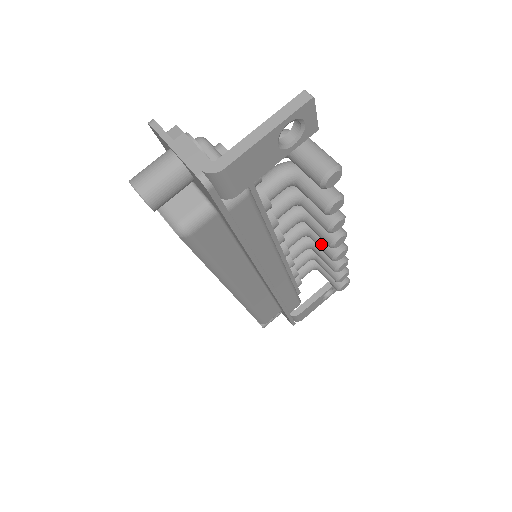
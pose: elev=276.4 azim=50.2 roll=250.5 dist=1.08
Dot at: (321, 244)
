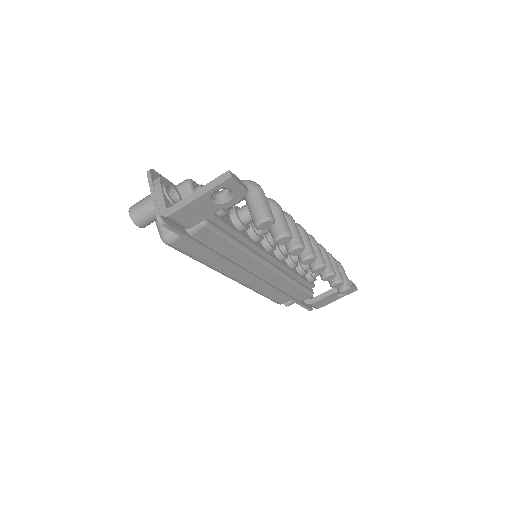
Dot at: occluded
